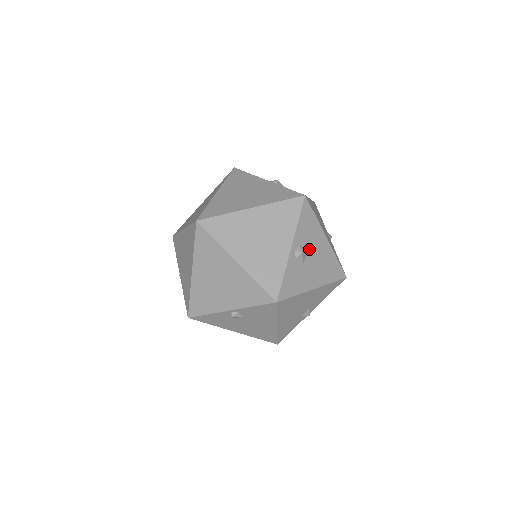
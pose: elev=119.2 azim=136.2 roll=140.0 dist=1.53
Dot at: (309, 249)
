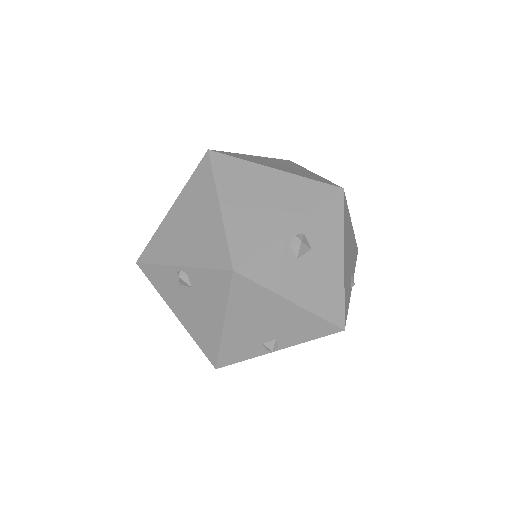
Dot at: (314, 250)
